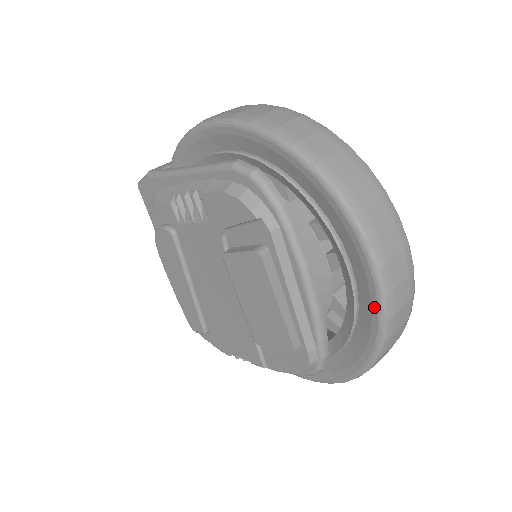
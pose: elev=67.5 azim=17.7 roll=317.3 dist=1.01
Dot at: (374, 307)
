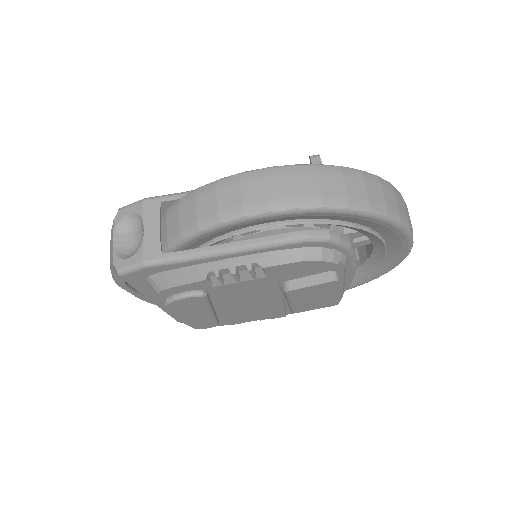
Dot at: (399, 259)
